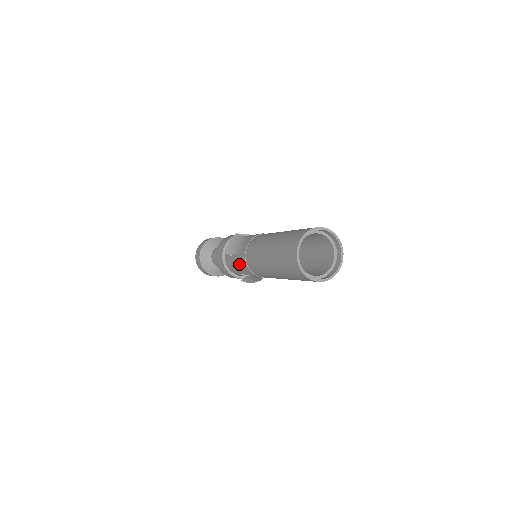
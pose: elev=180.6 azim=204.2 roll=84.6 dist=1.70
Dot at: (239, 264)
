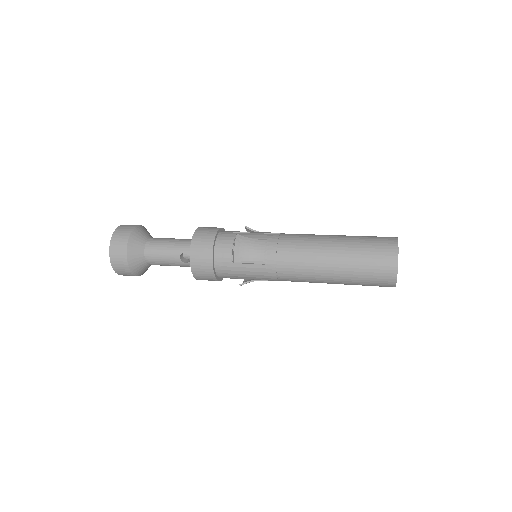
Dot at: (256, 271)
